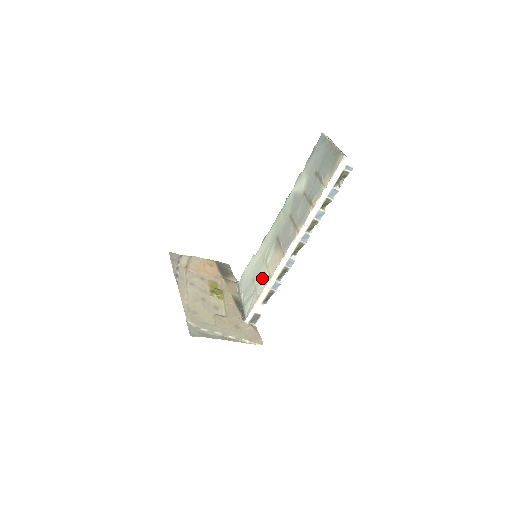
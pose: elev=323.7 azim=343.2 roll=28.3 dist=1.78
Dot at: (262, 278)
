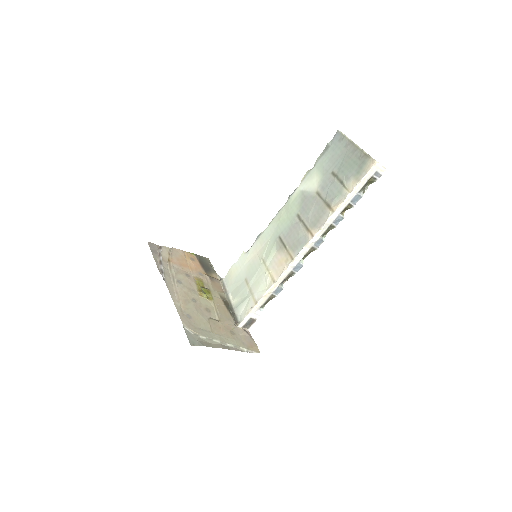
Dot at: (261, 280)
